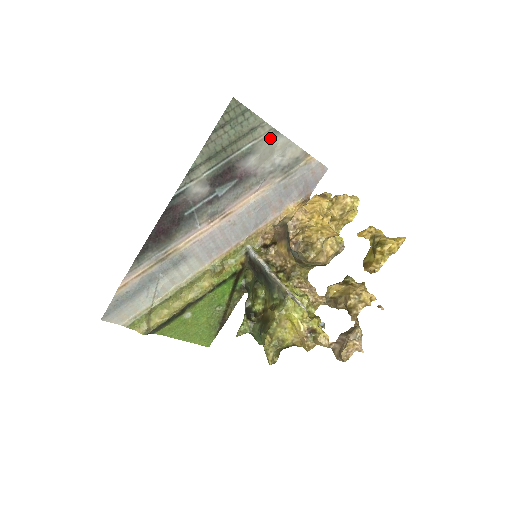
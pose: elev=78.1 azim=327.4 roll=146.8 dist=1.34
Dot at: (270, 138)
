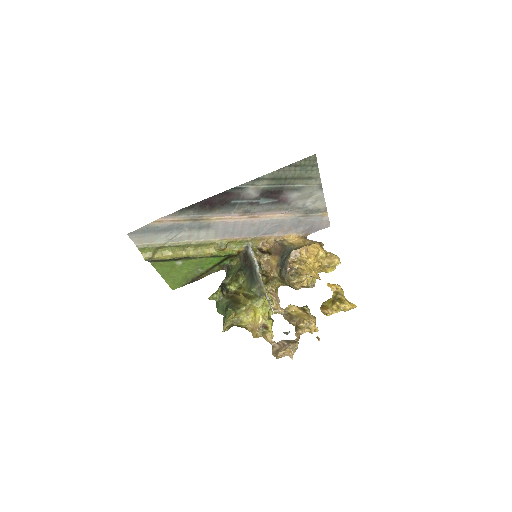
Dot at: (315, 189)
